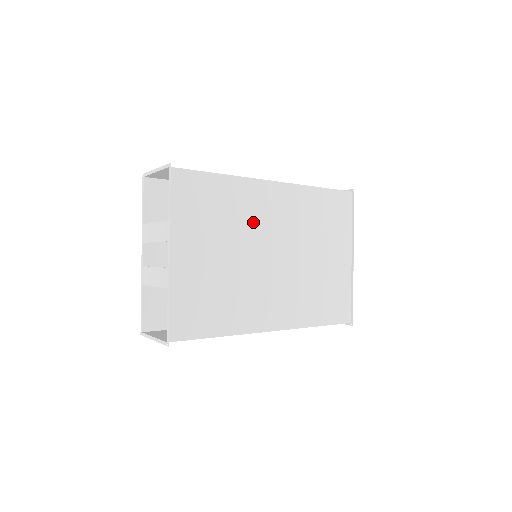
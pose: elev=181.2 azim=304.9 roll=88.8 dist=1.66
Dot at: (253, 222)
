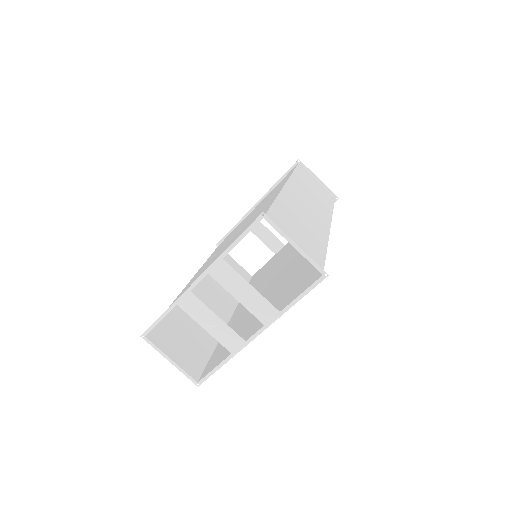
Dot at: (296, 265)
